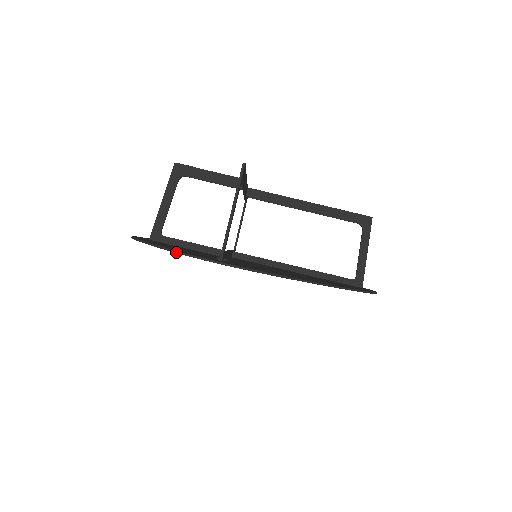
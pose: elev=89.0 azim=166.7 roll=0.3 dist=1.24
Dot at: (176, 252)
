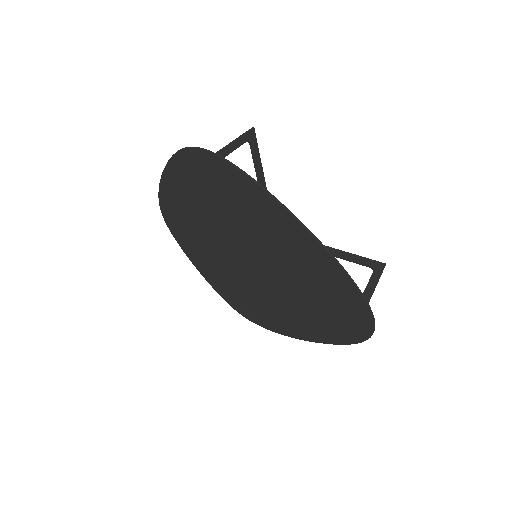
Dot at: (175, 153)
